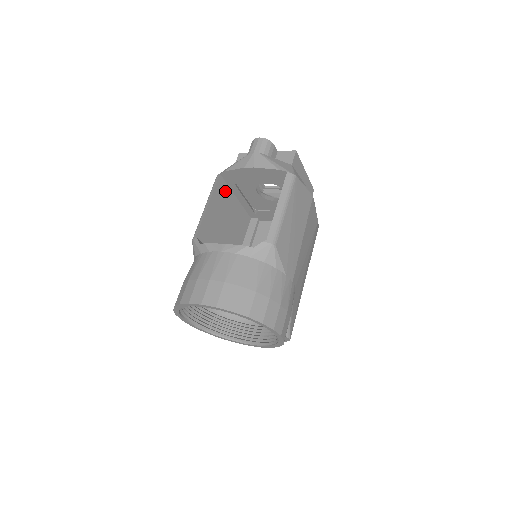
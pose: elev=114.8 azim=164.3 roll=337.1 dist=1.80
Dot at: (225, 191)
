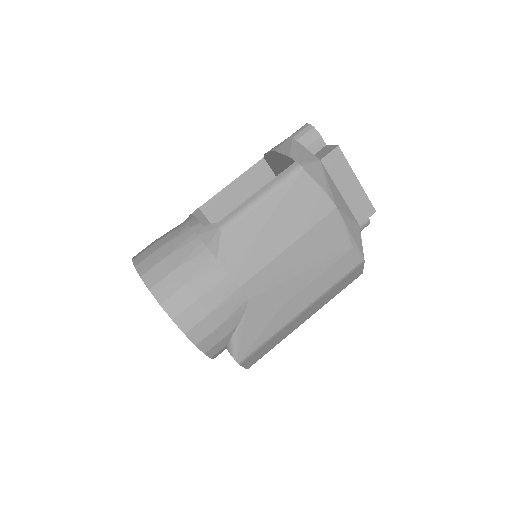
Dot at: (268, 179)
